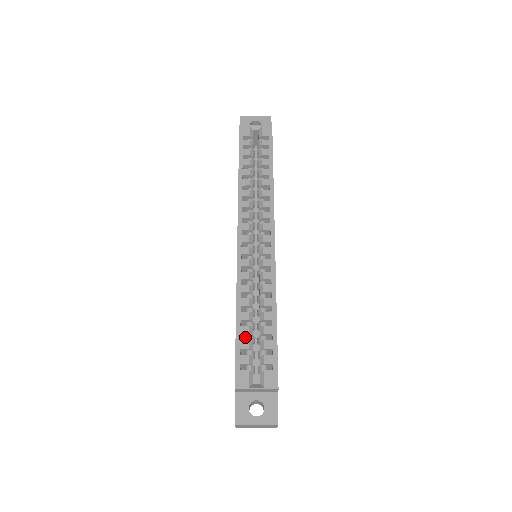
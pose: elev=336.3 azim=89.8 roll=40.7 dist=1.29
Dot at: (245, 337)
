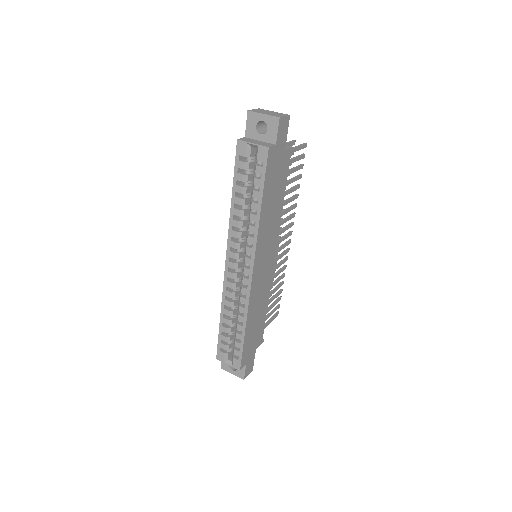
Dot at: occluded
